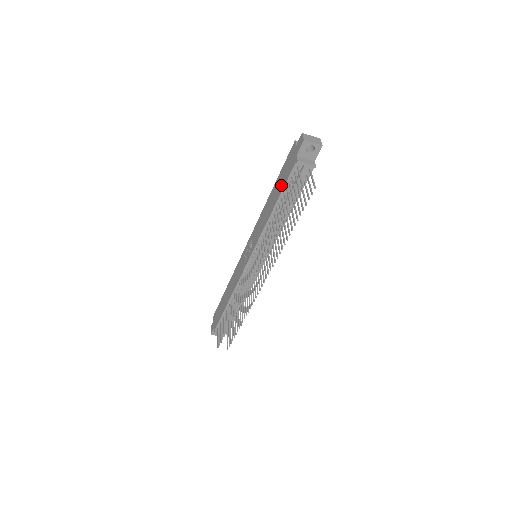
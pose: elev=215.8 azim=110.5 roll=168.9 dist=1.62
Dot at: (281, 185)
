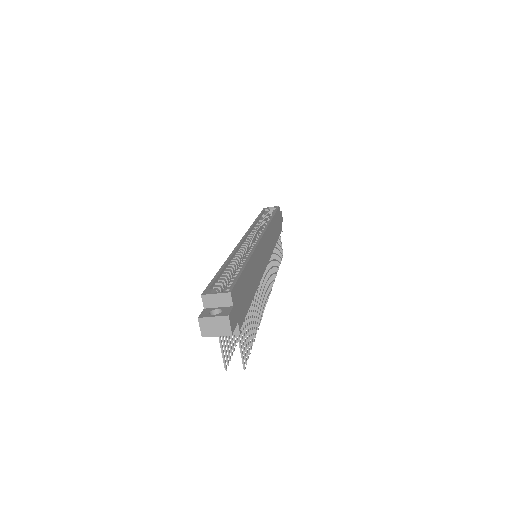
Dot at: occluded
